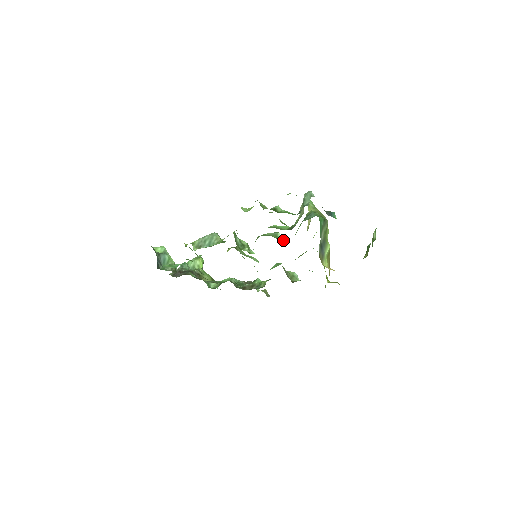
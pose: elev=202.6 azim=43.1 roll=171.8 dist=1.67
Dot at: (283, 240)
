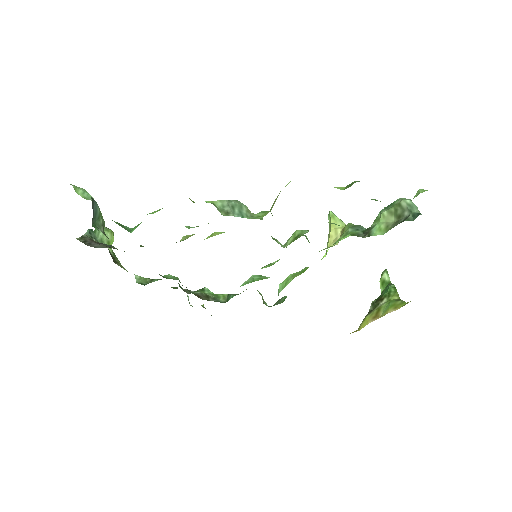
Dot at: occluded
